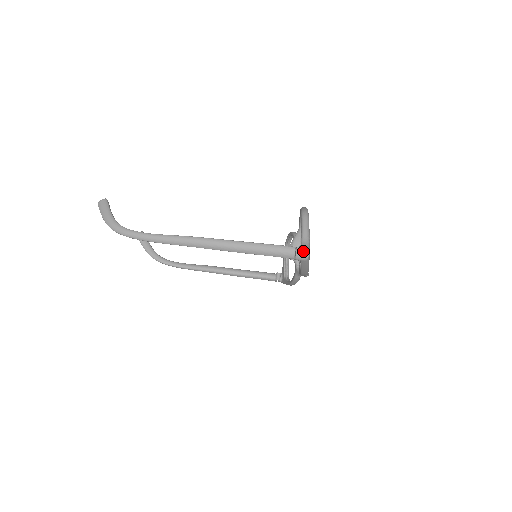
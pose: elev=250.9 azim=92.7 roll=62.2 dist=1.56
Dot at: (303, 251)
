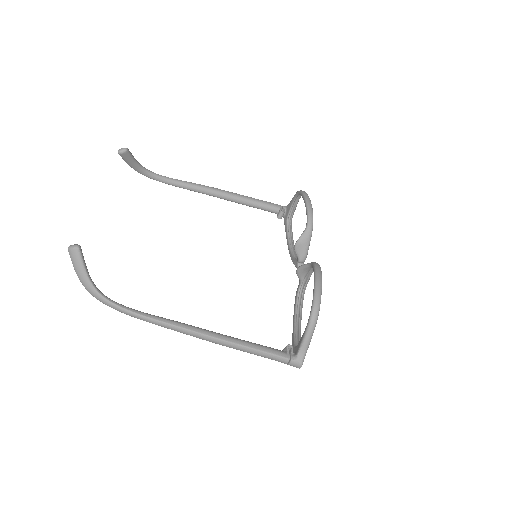
Dot at: (296, 365)
